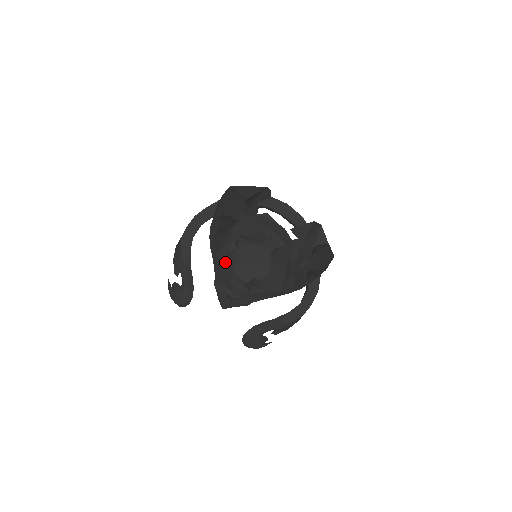
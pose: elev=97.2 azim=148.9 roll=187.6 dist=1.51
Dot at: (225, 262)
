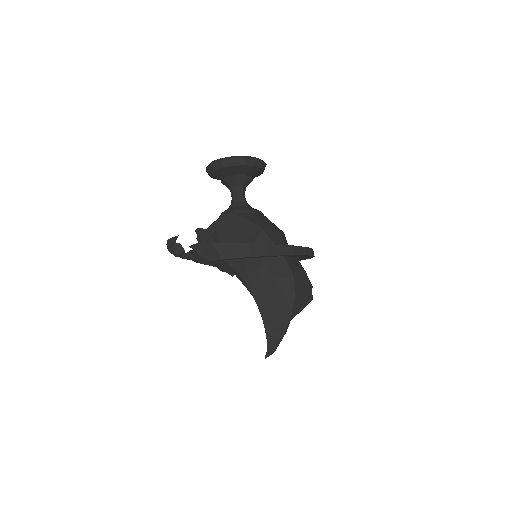
Dot at: occluded
